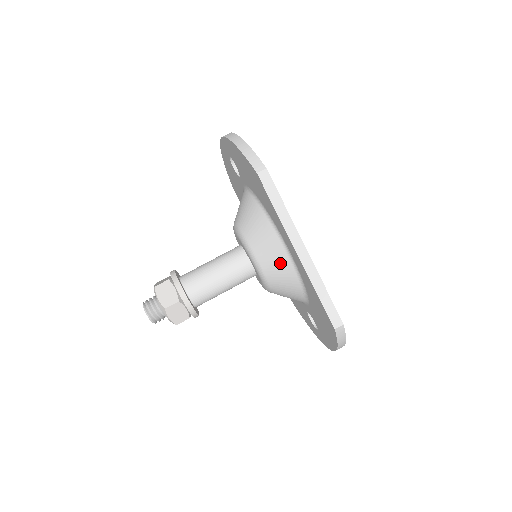
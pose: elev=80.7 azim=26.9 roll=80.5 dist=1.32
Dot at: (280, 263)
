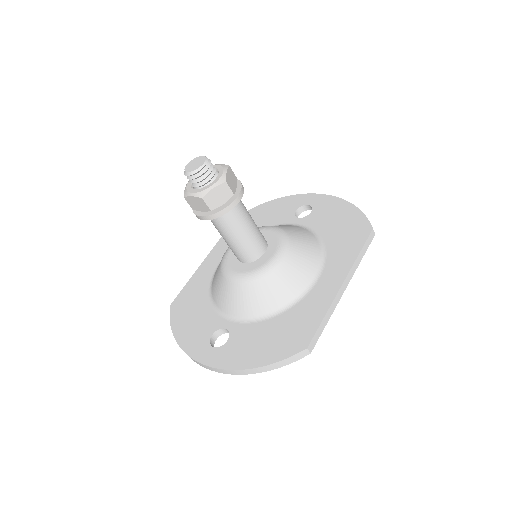
Dot at: (299, 277)
